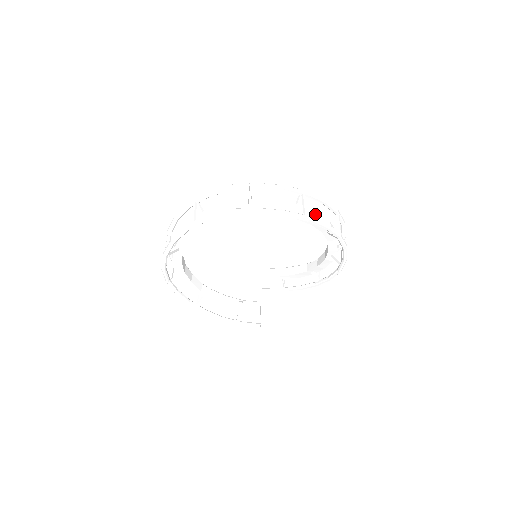
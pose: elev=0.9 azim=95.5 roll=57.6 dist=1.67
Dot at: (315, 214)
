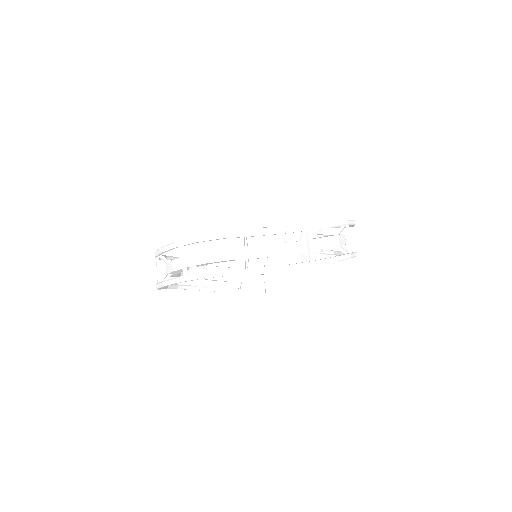
Dot at: (322, 242)
